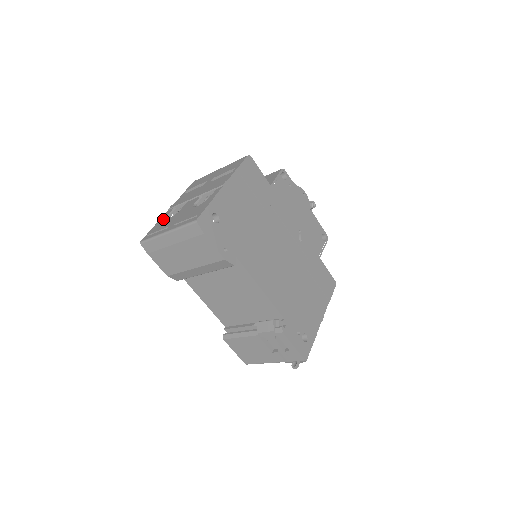
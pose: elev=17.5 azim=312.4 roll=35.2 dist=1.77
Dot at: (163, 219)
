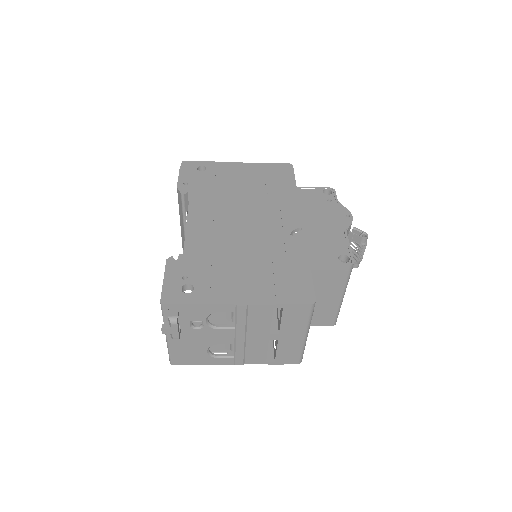
Dot at: occluded
